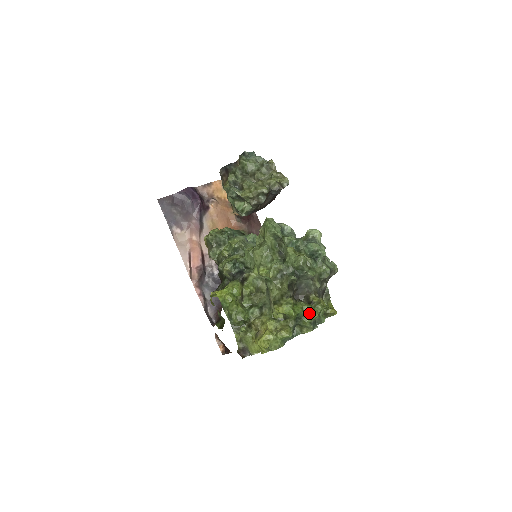
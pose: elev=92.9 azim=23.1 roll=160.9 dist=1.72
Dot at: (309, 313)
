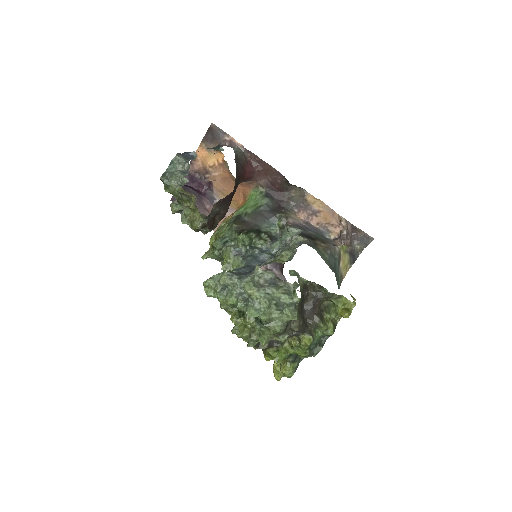
Dot at: occluded
